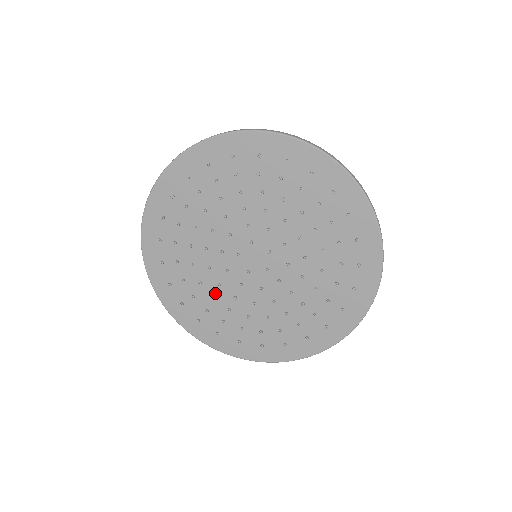
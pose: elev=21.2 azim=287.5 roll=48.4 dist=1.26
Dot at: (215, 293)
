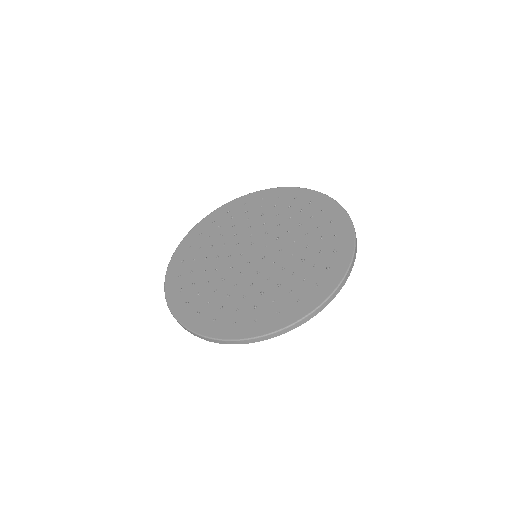
Dot at: (218, 287)
